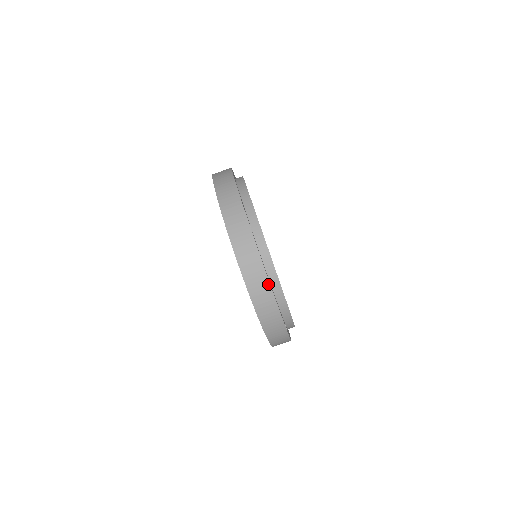
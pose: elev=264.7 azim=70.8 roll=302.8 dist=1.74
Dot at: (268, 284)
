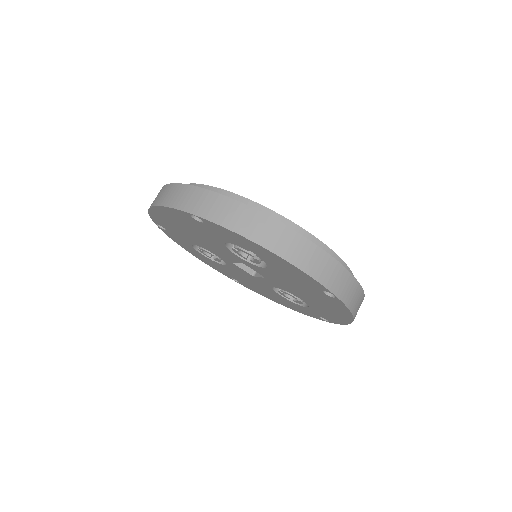
Dot at: (275, 222)
